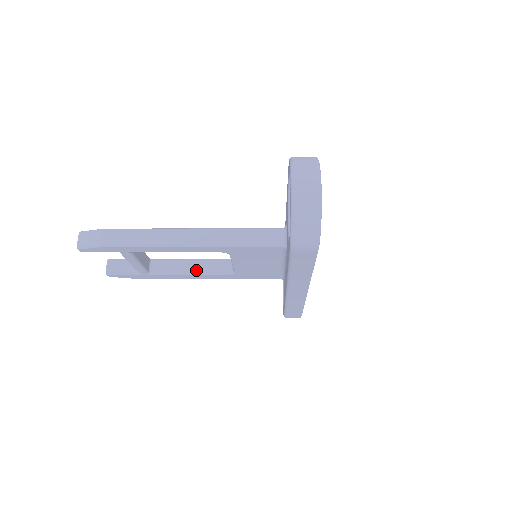
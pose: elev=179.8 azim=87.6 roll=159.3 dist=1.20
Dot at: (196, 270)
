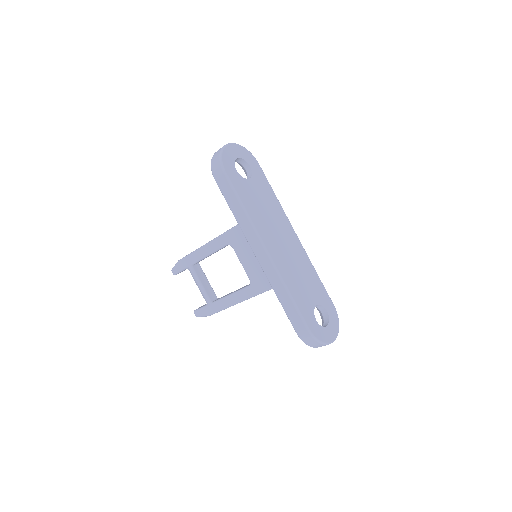
Dot at: (234, 292)
